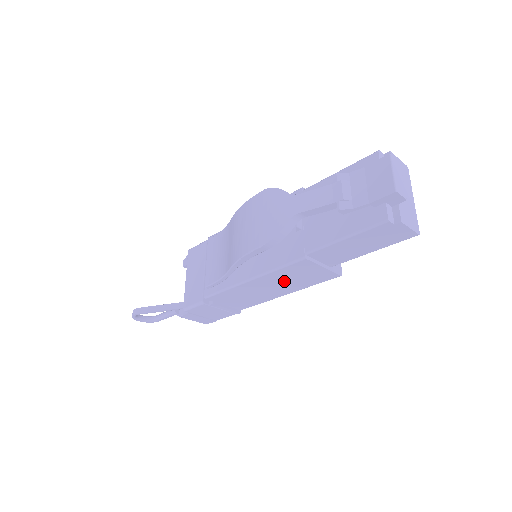
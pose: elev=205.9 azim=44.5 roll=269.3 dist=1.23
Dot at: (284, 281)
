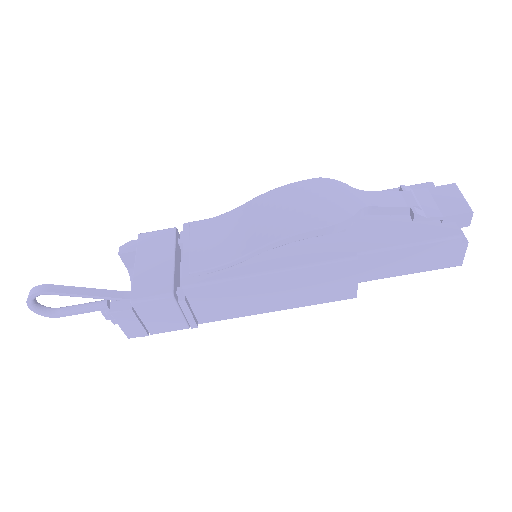
Dot at: (300, 287)
